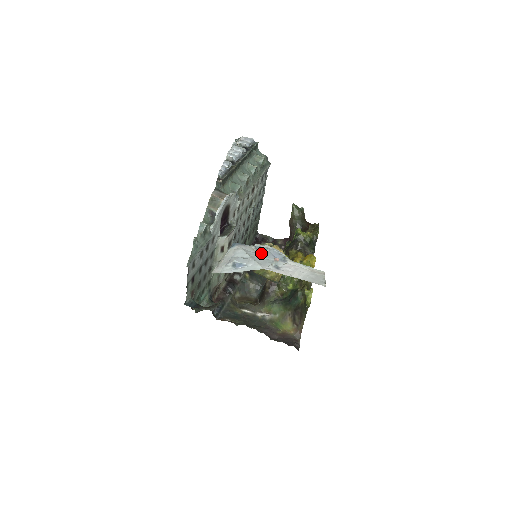
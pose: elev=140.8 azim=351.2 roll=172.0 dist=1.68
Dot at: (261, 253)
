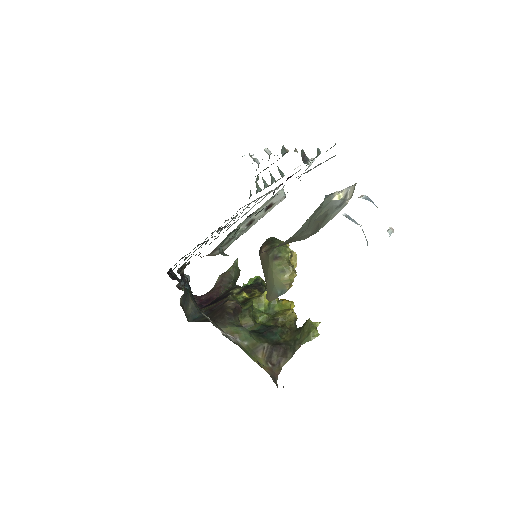
Dot at: occluded
